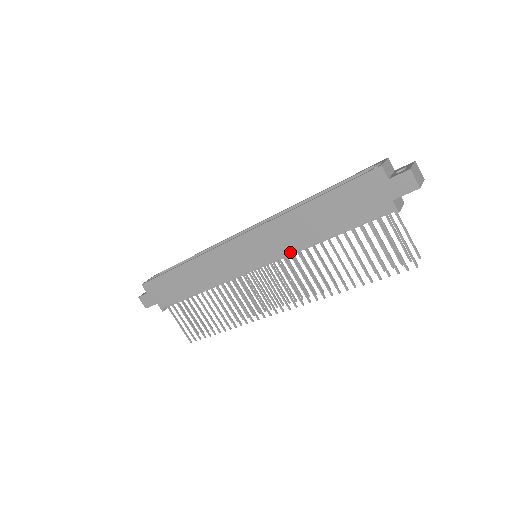
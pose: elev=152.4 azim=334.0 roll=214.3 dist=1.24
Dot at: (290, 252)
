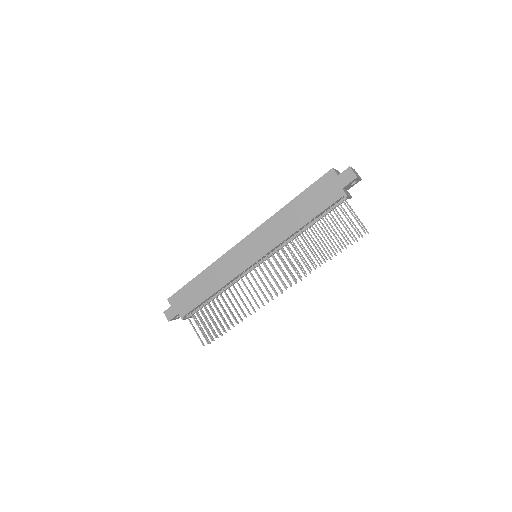
Dot at: (280, 242)
